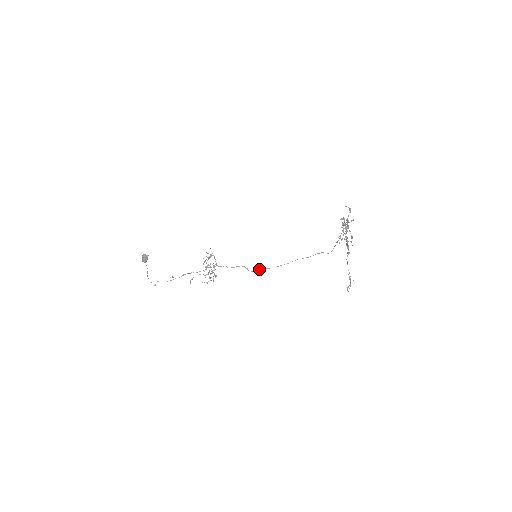
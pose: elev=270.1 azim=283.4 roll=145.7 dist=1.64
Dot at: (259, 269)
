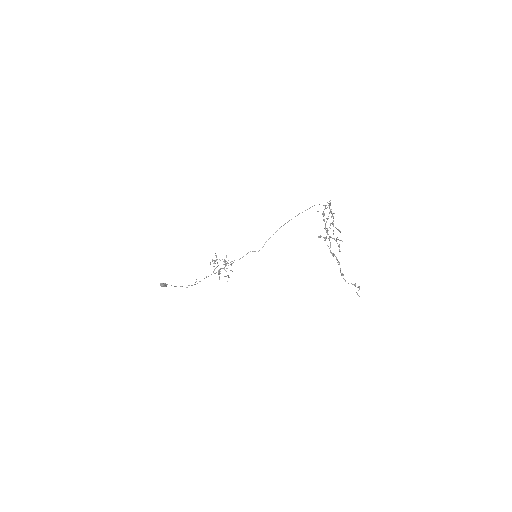
Dot at: occluded
